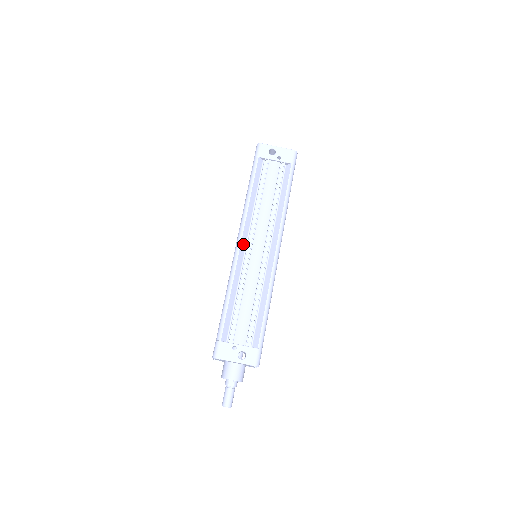
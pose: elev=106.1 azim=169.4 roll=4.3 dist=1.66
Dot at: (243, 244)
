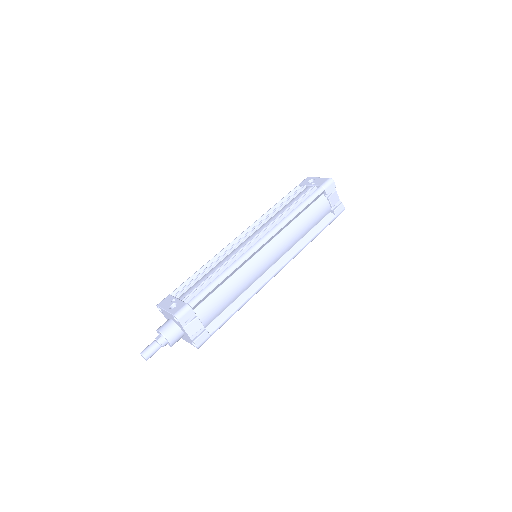
Dot at: occluded
